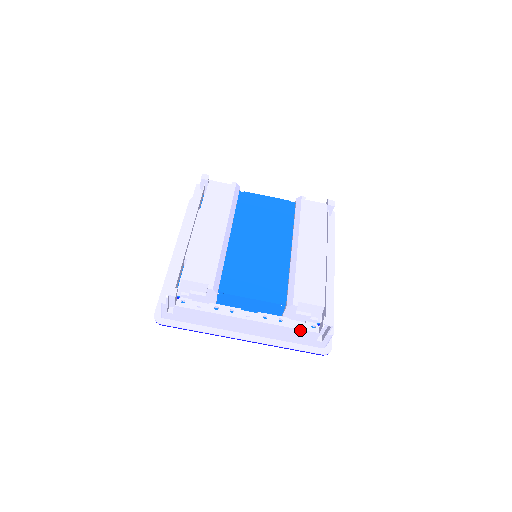
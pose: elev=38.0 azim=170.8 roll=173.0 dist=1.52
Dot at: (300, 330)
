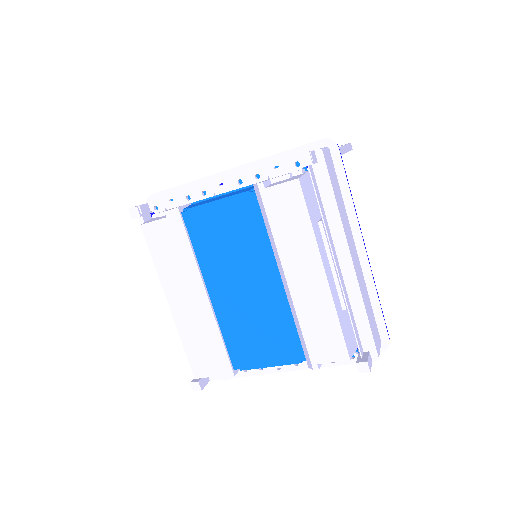
Dot at: (339, 365)
